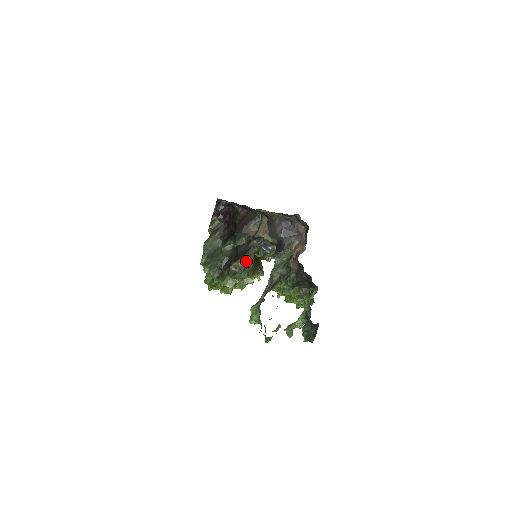
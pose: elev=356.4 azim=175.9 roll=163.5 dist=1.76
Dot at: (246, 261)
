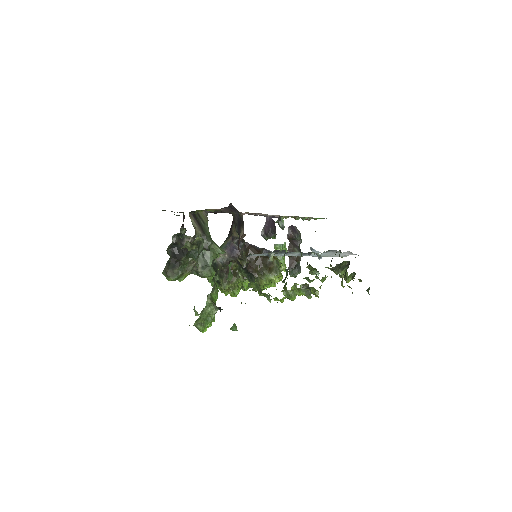
Dot at: (202, 259)
